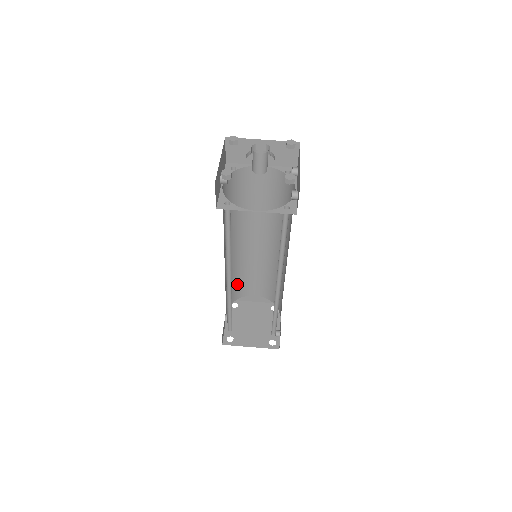
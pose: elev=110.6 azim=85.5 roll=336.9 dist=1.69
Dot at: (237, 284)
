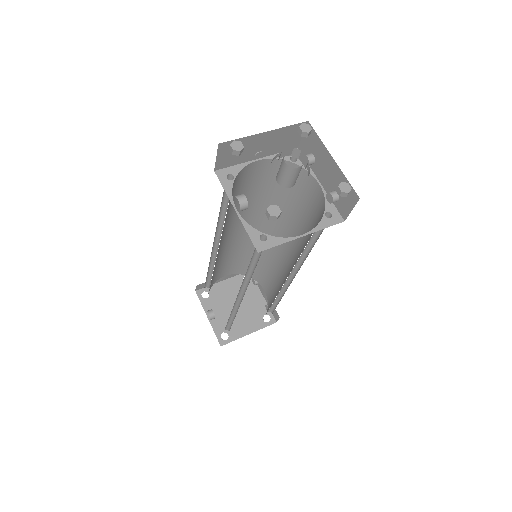
Dot at: (212, 278)
